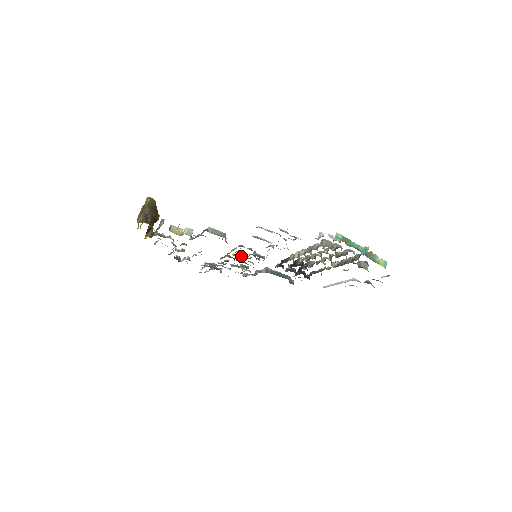
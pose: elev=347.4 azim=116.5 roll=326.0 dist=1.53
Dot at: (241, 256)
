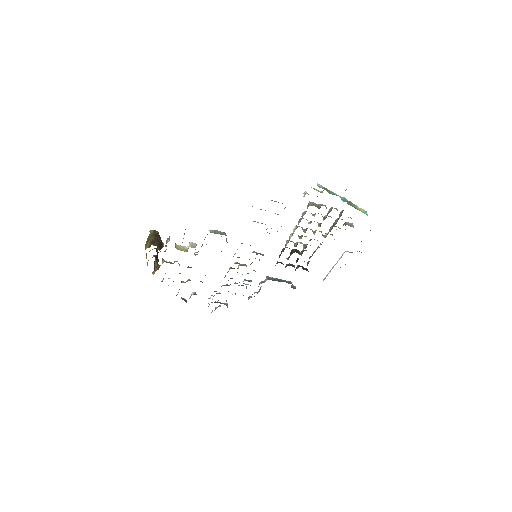
Dot at: (243, 265)
